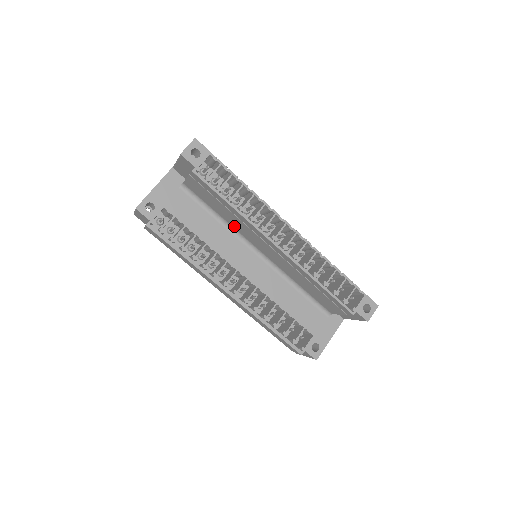
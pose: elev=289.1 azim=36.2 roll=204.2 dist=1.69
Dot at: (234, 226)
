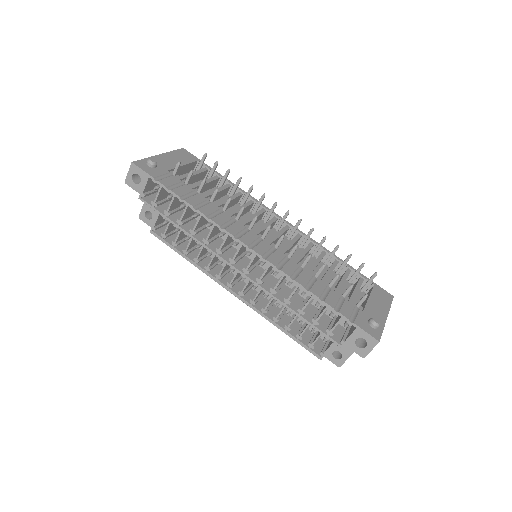
Dot at: occluded
